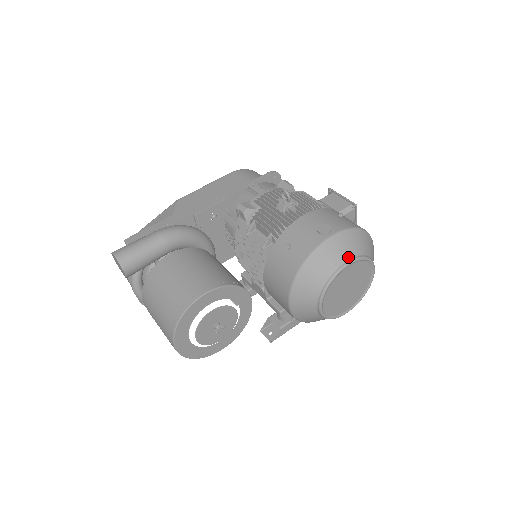
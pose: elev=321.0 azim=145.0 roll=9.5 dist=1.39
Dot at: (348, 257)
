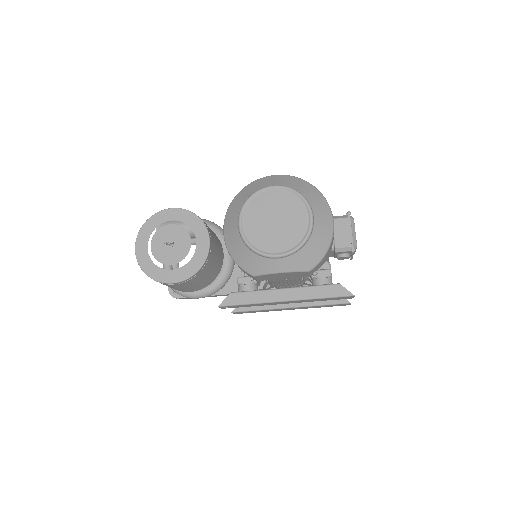
Dot at: (277, 185)
